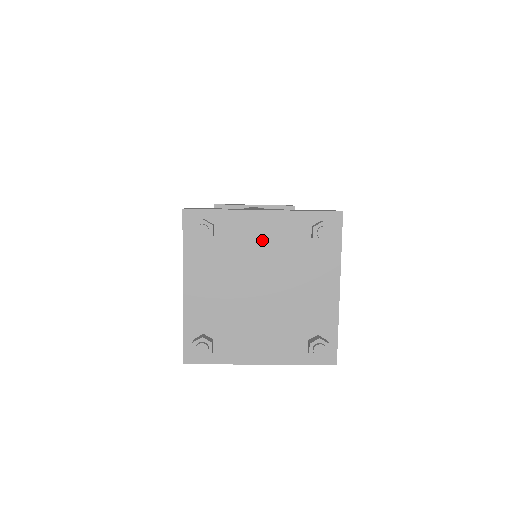
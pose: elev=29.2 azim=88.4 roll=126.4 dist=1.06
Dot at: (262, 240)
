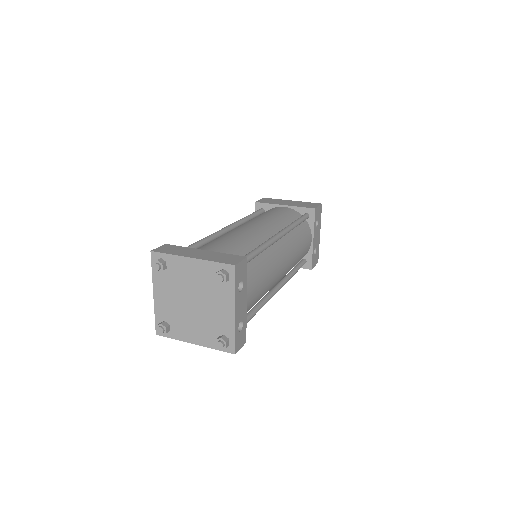
Dot at: (191, 275)
